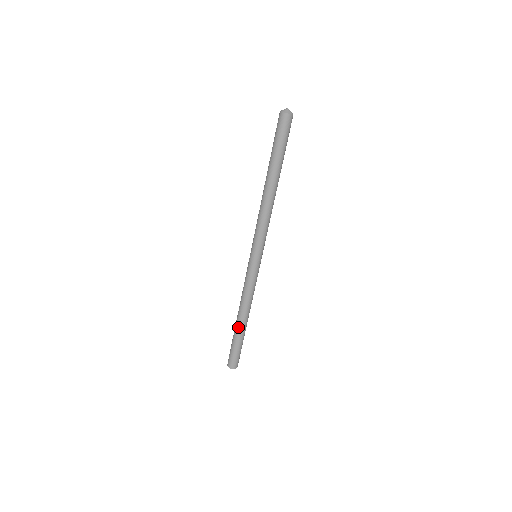
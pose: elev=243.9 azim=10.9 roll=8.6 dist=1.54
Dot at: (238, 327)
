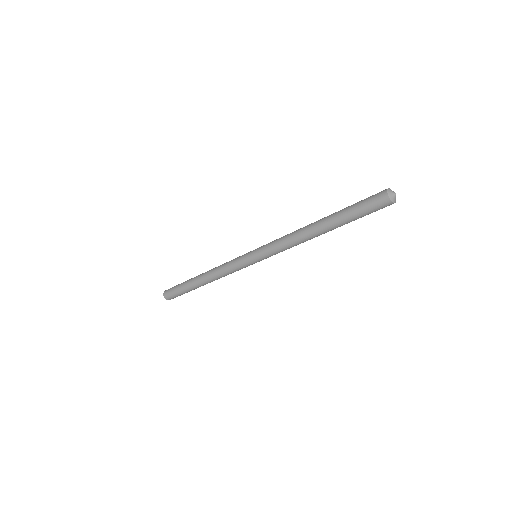
Dot at: (196, 284)
